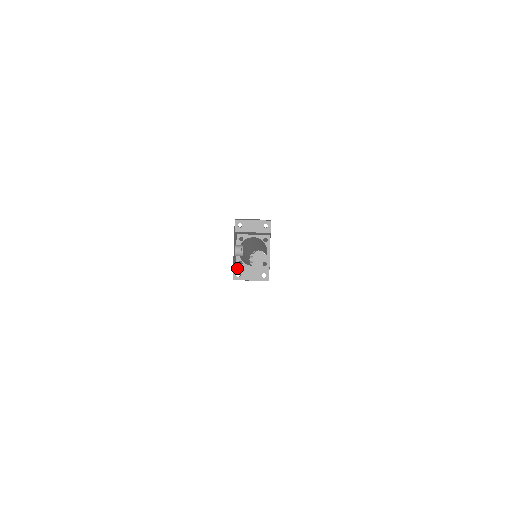
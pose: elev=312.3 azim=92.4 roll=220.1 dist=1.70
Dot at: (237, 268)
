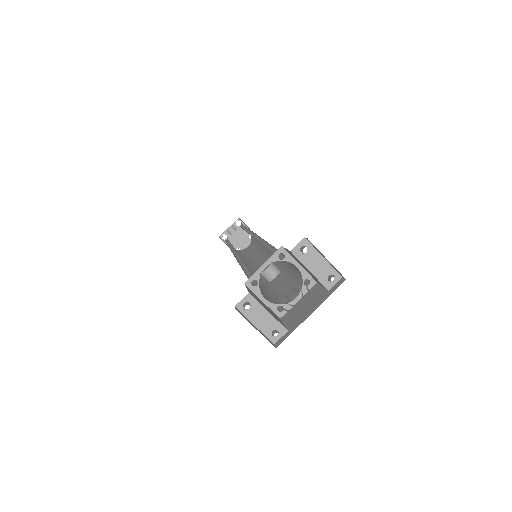
Dot at: (252, 296)
